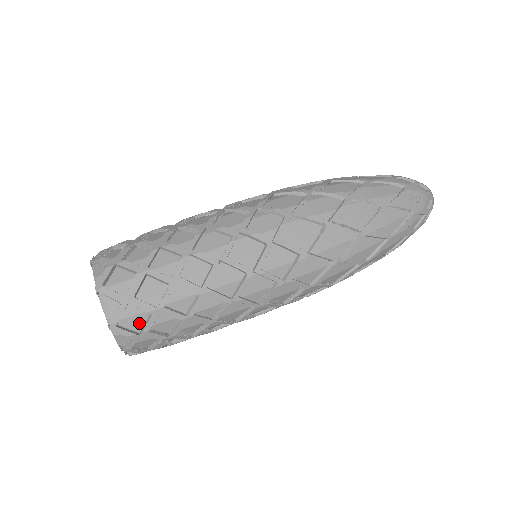
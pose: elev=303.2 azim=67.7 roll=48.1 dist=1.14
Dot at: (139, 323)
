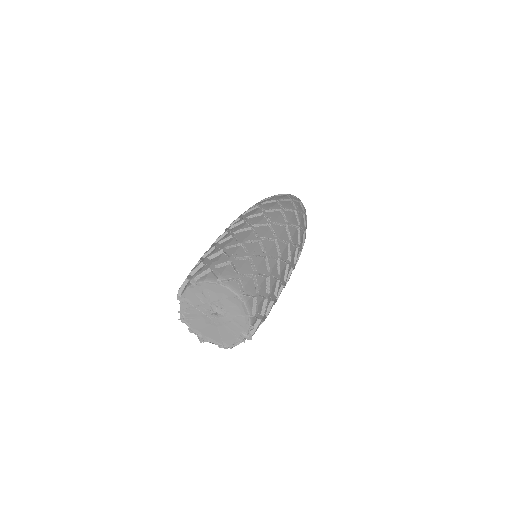
Dot at: (231, 272)
